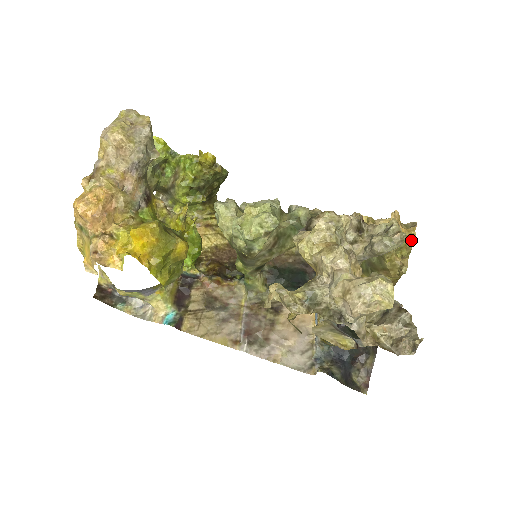
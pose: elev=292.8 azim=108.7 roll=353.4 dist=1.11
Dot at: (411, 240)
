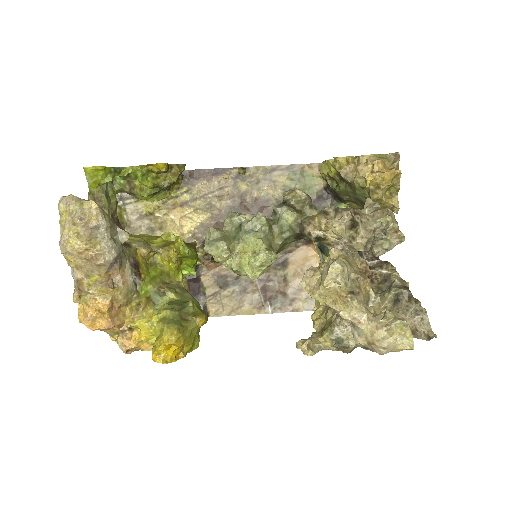
Dot at: (397, 178)
